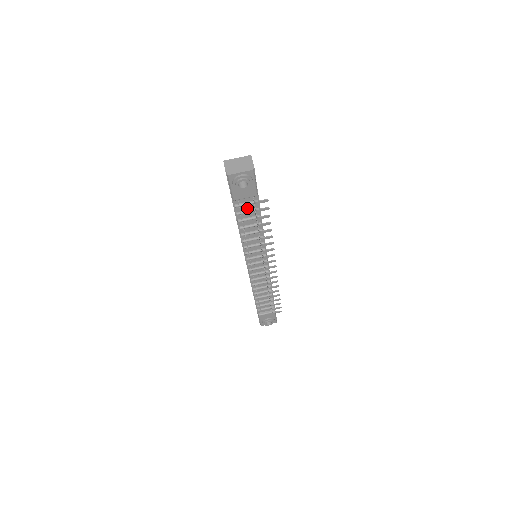
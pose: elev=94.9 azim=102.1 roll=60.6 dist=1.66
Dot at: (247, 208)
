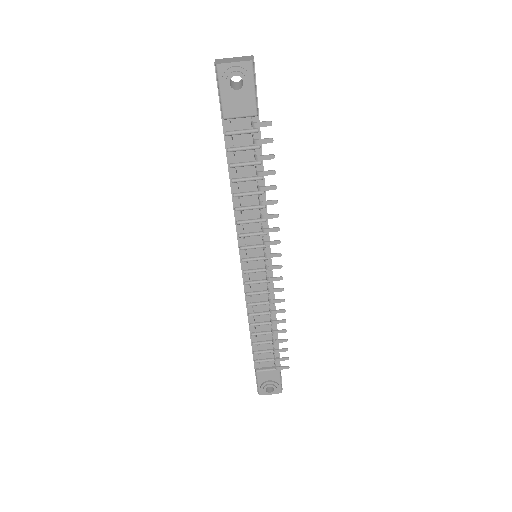
Dot at: (243, 143)
